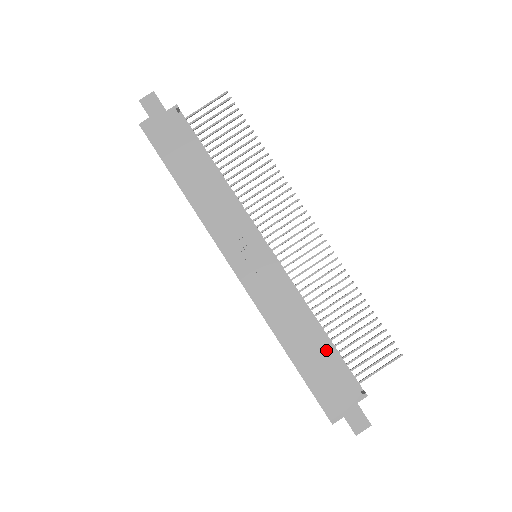
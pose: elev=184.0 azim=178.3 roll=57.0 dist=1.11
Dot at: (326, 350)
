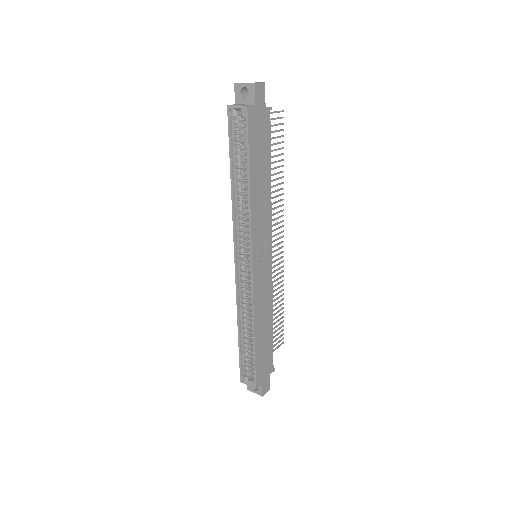
Dot at: (271, 337)
